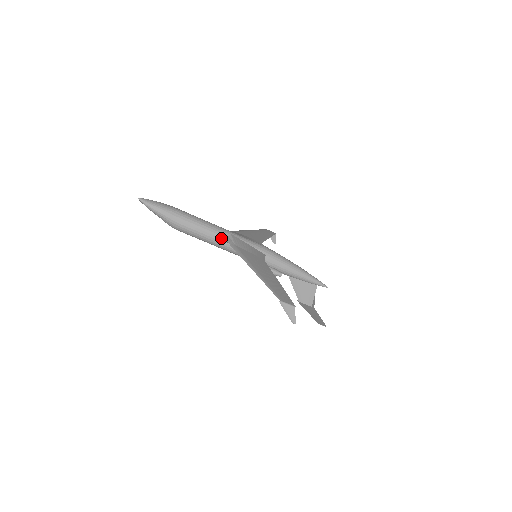
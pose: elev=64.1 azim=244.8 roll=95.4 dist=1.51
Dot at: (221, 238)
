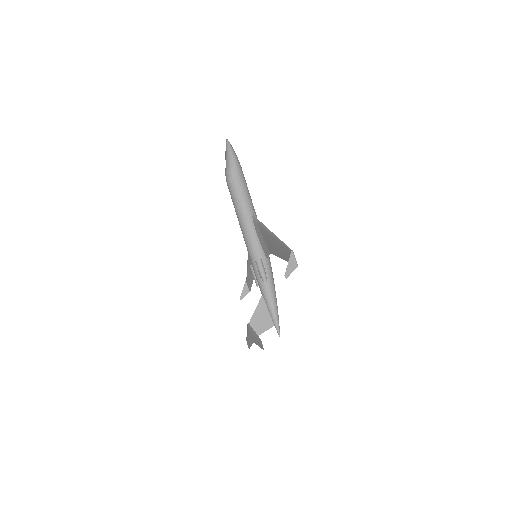
Dot at: (252, 215)
